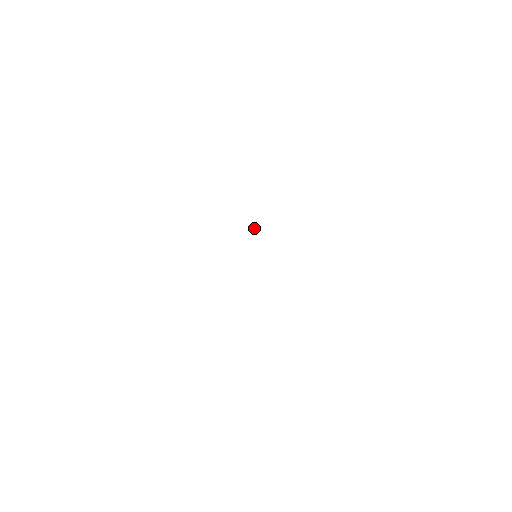
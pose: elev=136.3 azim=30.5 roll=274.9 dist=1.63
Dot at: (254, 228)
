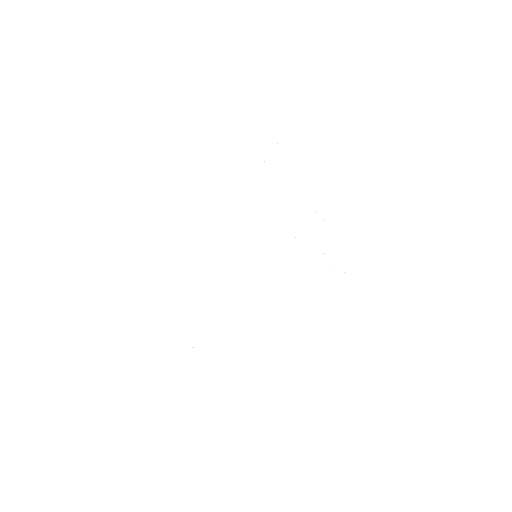
Dot at: occluded
